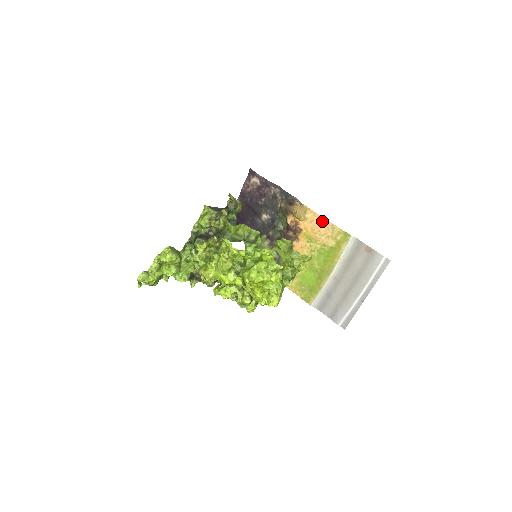
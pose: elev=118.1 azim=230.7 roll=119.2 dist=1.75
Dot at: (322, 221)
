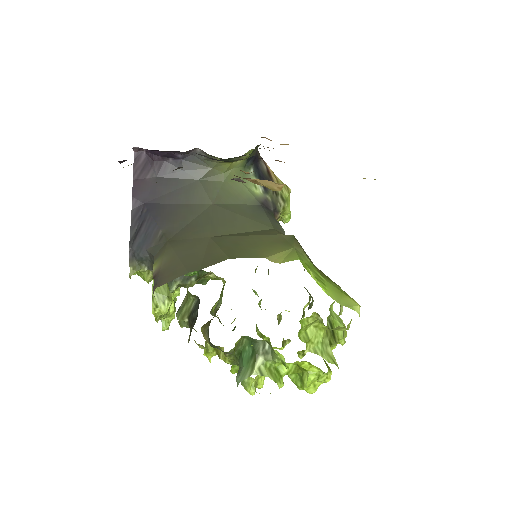
Dot at: occluded
